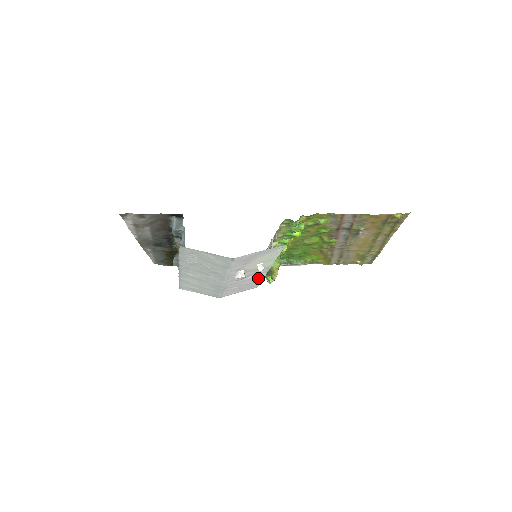
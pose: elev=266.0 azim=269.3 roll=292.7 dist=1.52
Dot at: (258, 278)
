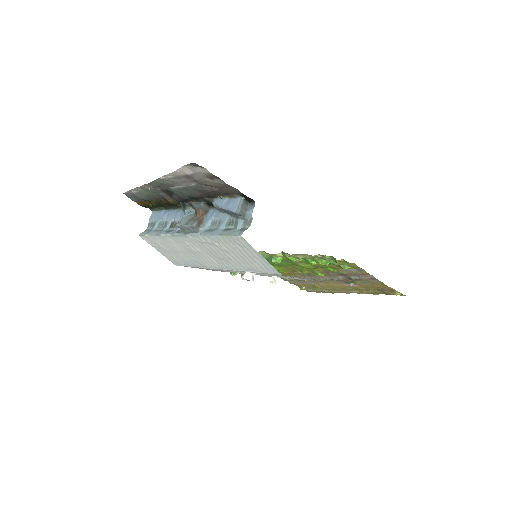
Dot at: occluded
